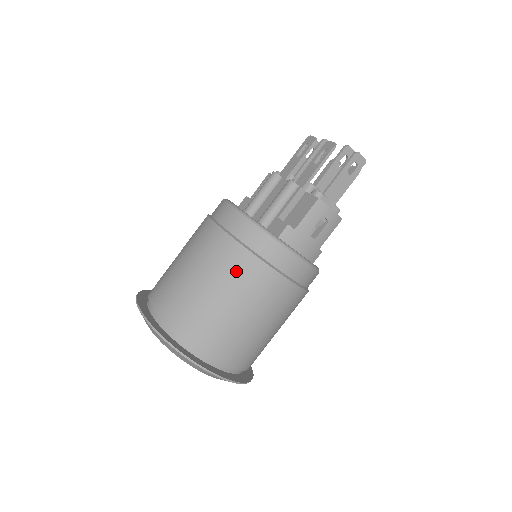
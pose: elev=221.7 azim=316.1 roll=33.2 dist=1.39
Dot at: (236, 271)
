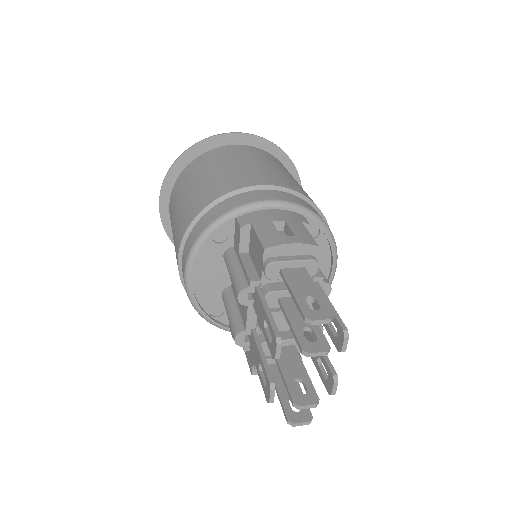
Dot at: occluded
